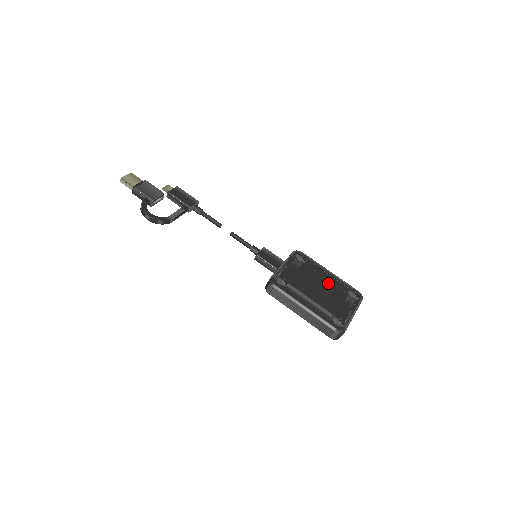
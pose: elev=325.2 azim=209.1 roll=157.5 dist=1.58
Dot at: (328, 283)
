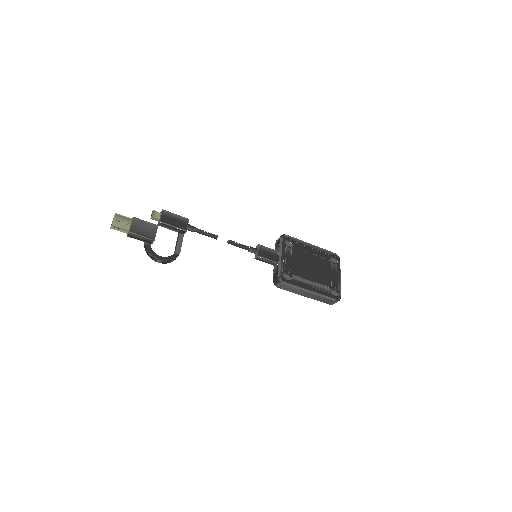
Dot at: (315, 258)
